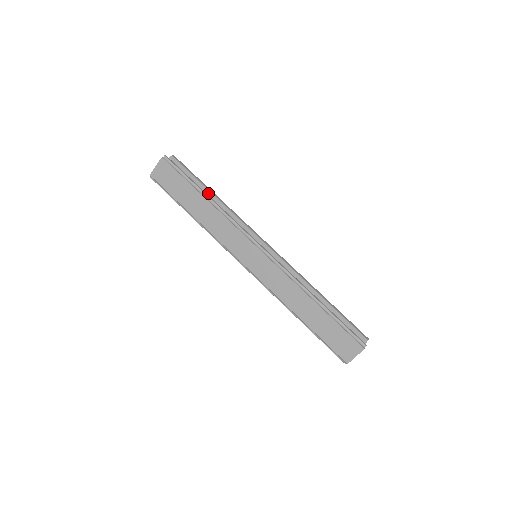
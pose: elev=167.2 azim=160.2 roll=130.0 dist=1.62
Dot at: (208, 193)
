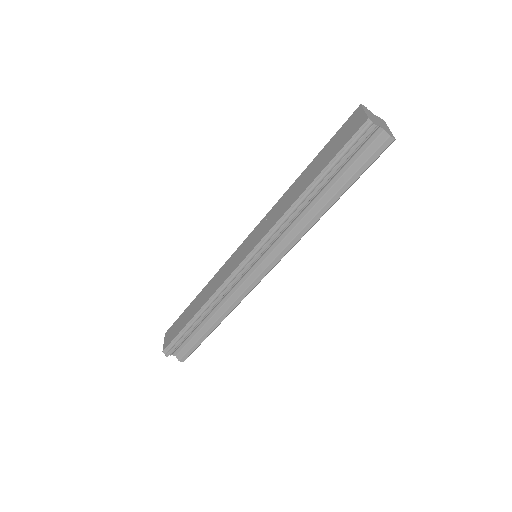
Dot at: occluded
